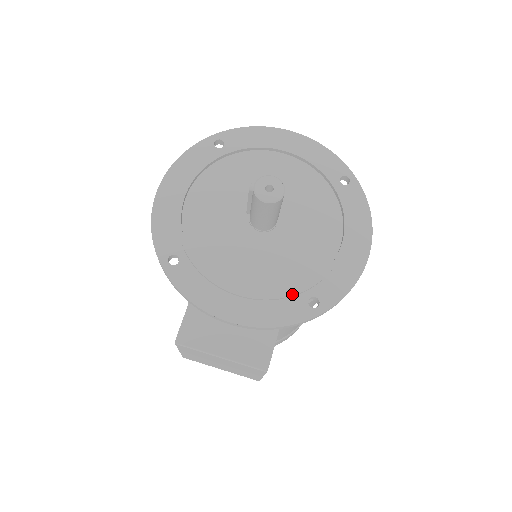
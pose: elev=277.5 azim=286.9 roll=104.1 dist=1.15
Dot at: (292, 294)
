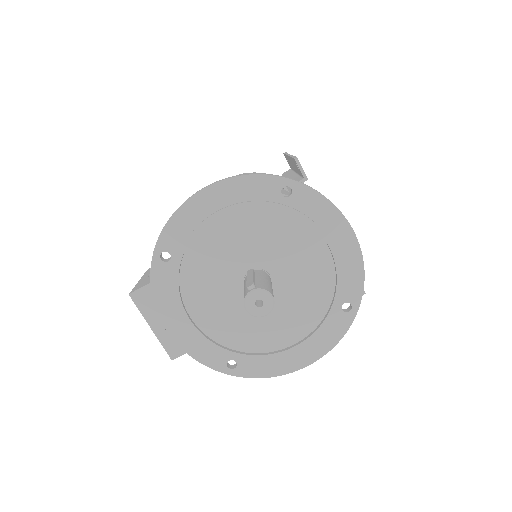
Dot at: (222, 350)
